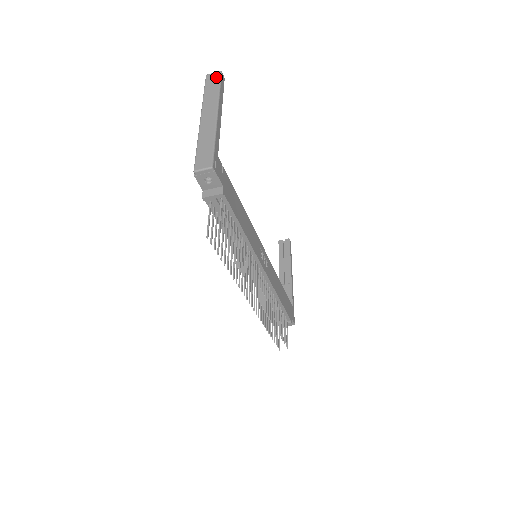
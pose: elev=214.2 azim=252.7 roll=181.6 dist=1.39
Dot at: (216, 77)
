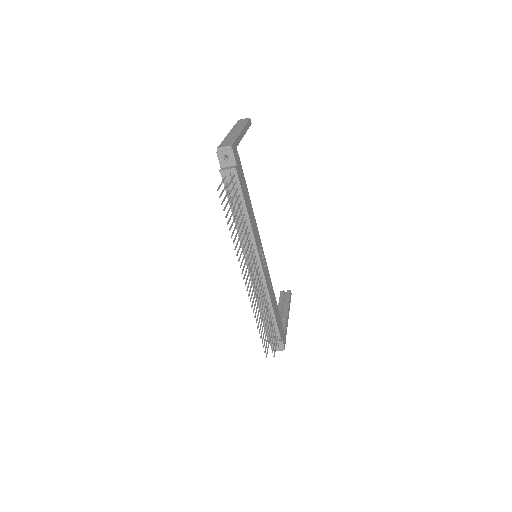
Dot at: (245, 119)
